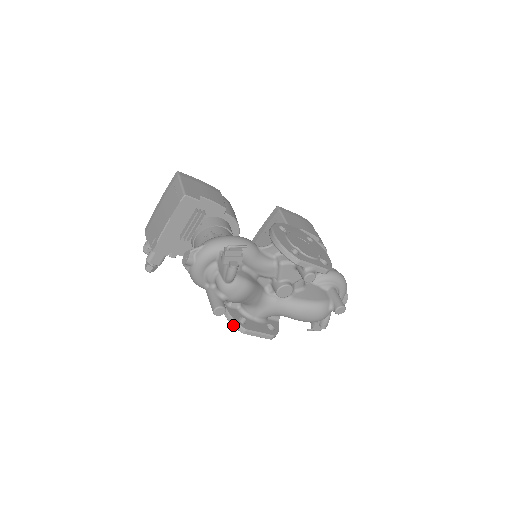
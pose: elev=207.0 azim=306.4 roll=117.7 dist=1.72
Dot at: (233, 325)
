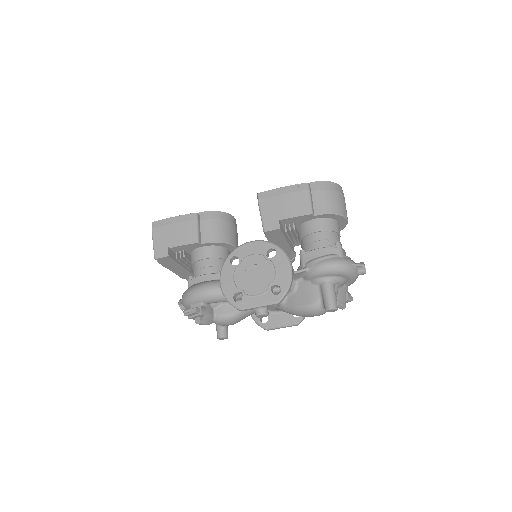
Dot at: occluded
